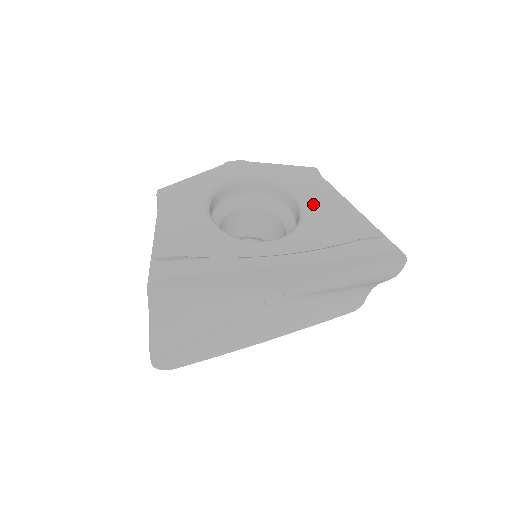
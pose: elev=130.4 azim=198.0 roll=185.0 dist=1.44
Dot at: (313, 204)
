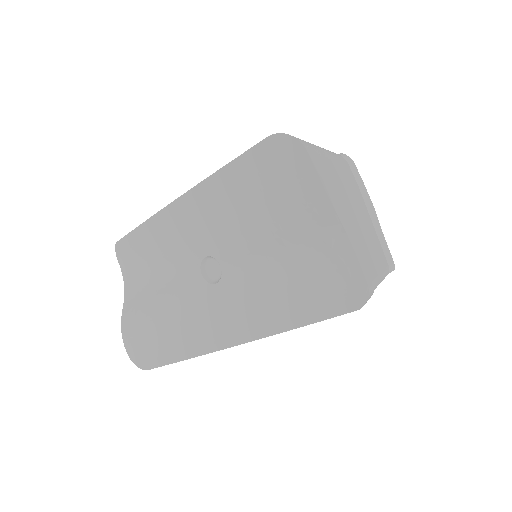
Dot at: occluded
